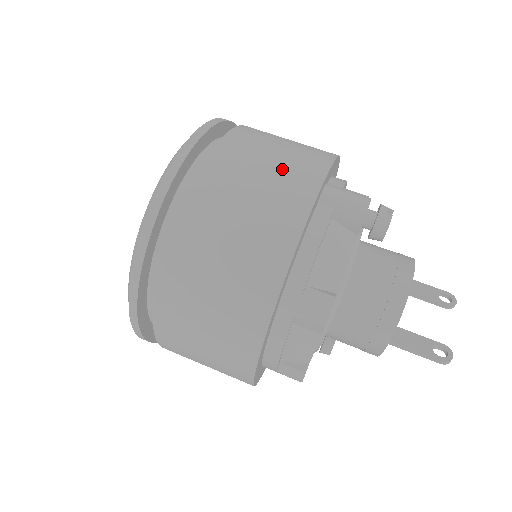
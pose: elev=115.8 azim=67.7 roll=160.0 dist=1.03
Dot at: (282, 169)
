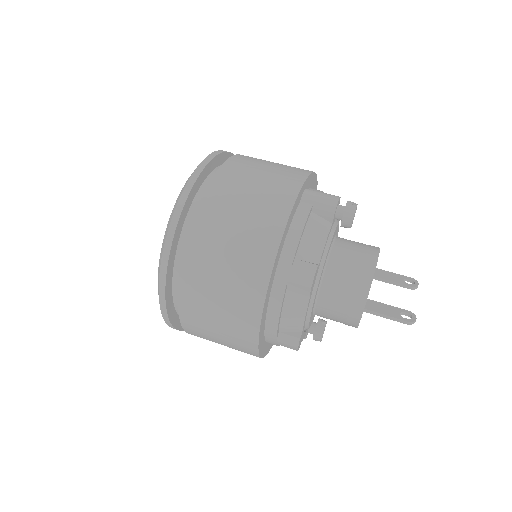
Dot at: (273, 176)
